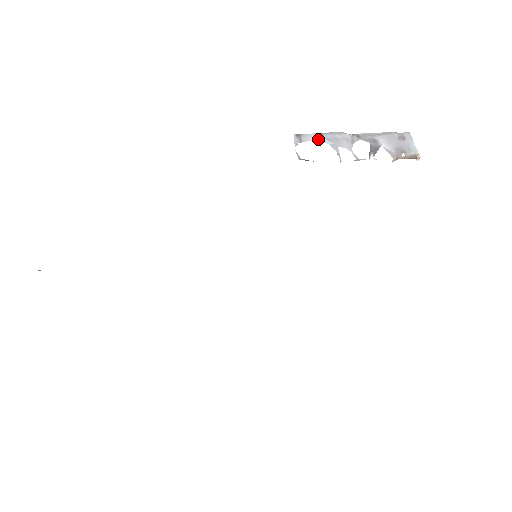
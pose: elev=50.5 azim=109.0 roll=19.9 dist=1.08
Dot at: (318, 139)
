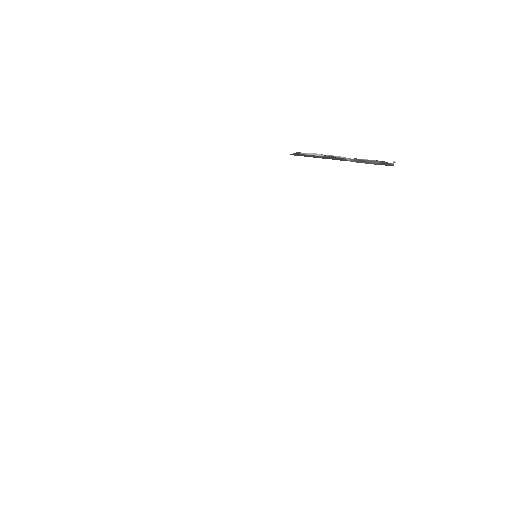
Dot at: (315, 154)
